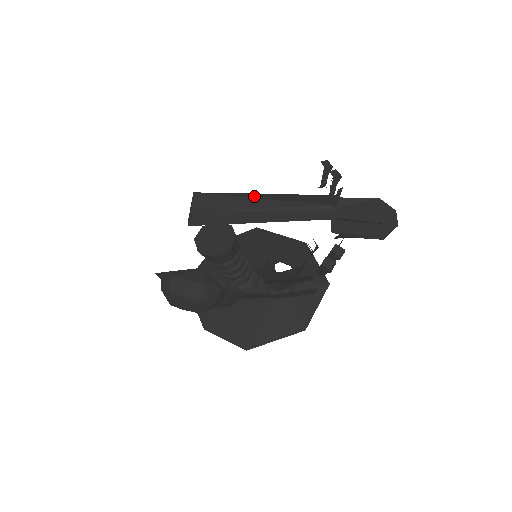
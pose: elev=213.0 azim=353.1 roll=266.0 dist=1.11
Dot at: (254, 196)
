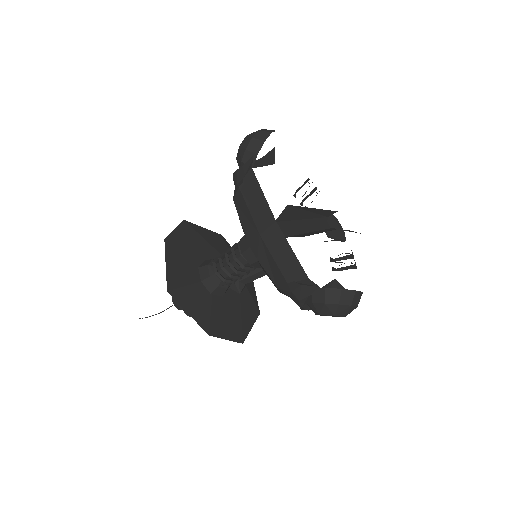
Dot at: (309, 210)
